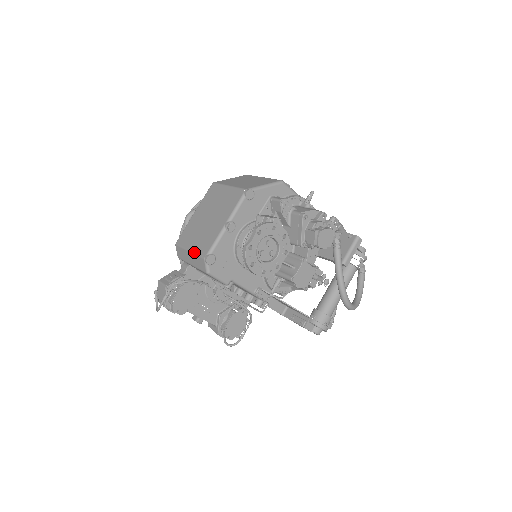
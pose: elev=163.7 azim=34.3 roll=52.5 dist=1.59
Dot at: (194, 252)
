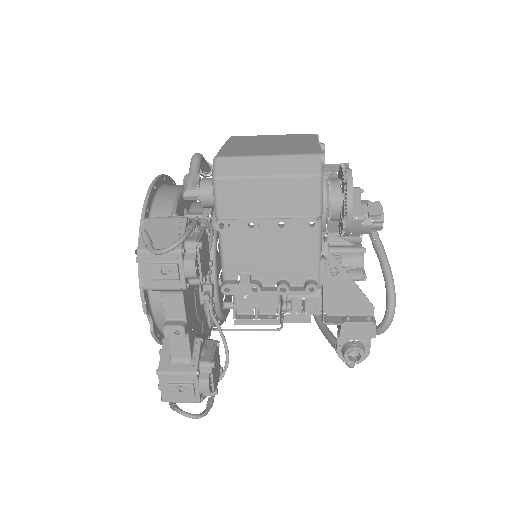
Dot at: (284, 153)
